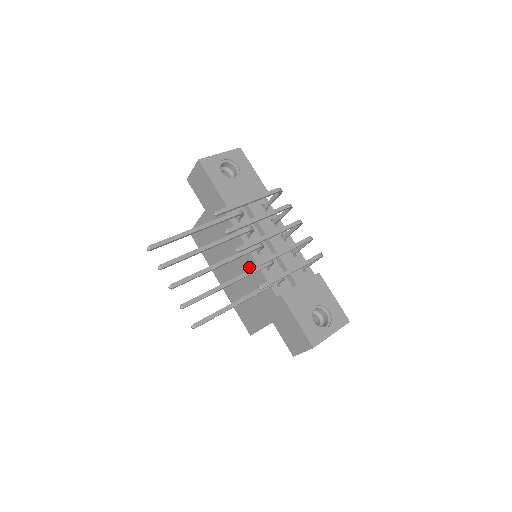
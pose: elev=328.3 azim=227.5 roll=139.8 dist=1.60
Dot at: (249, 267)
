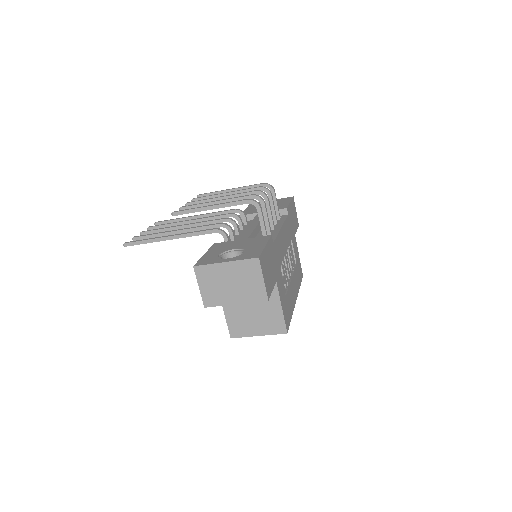
Dot at: (180, 207)
